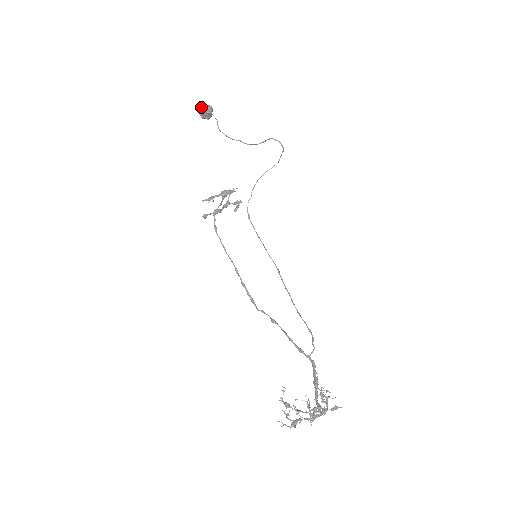
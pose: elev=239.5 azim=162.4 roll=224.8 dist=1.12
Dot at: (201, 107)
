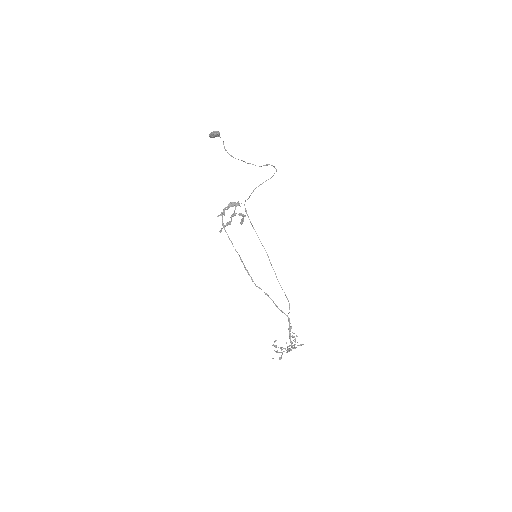
Dot at: (211, 133)
